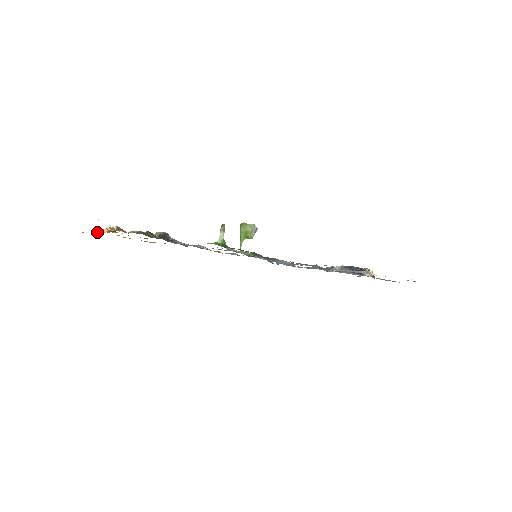
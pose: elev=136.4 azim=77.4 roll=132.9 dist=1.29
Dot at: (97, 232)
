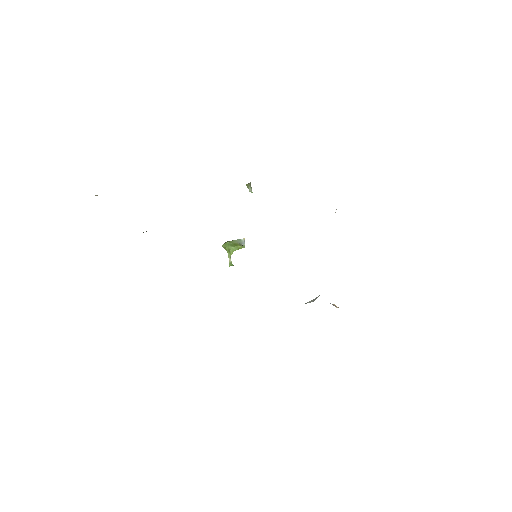
Dot at: occluded
